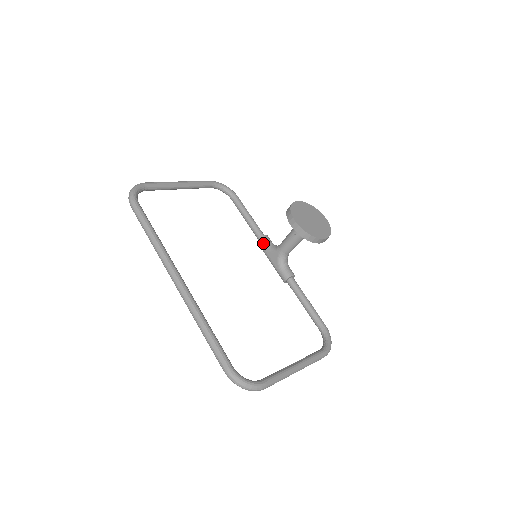
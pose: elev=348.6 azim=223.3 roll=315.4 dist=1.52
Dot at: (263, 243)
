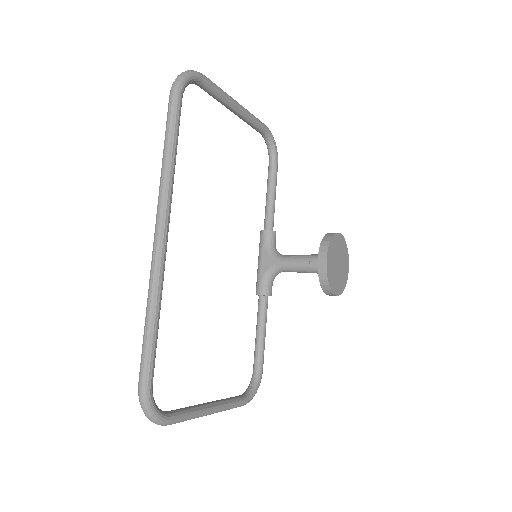
Dot at: (267, 238)
